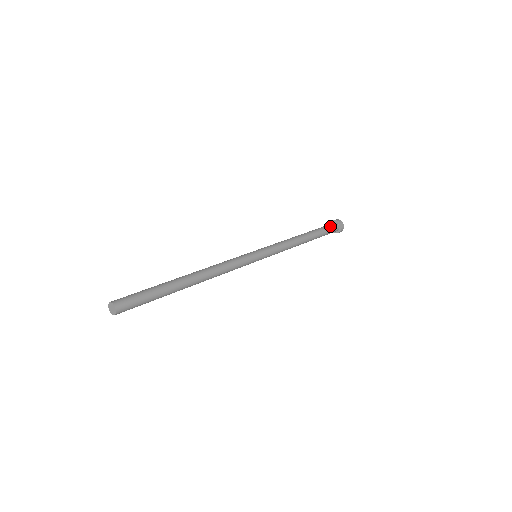
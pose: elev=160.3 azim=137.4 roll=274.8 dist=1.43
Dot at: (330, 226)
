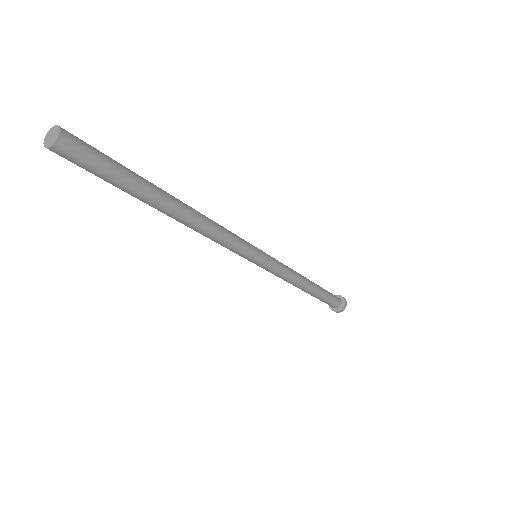
Dot at: (335, 297)
